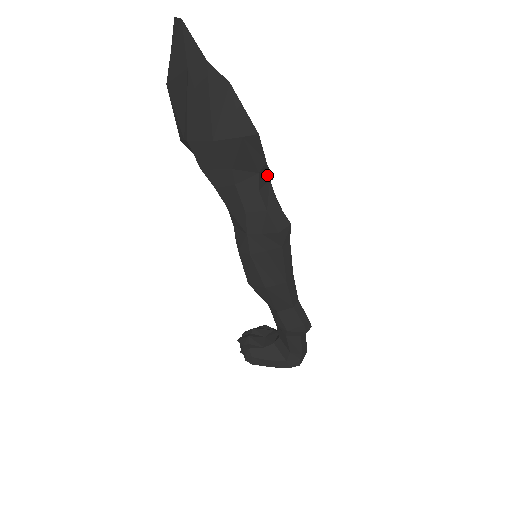
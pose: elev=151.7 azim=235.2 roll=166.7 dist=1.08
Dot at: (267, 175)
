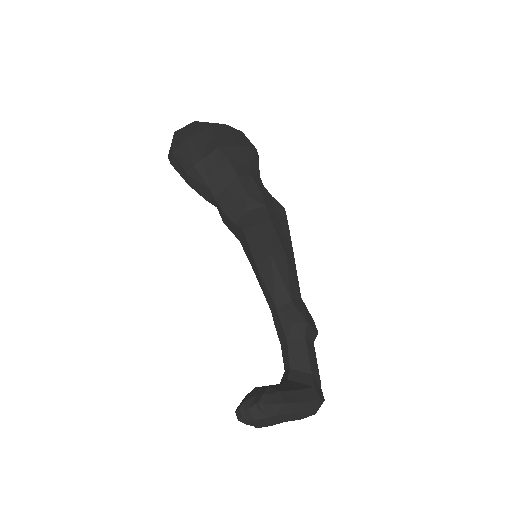
Dot at: occluded
